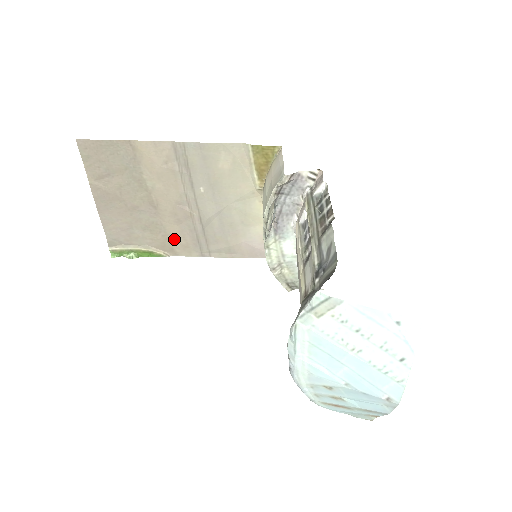
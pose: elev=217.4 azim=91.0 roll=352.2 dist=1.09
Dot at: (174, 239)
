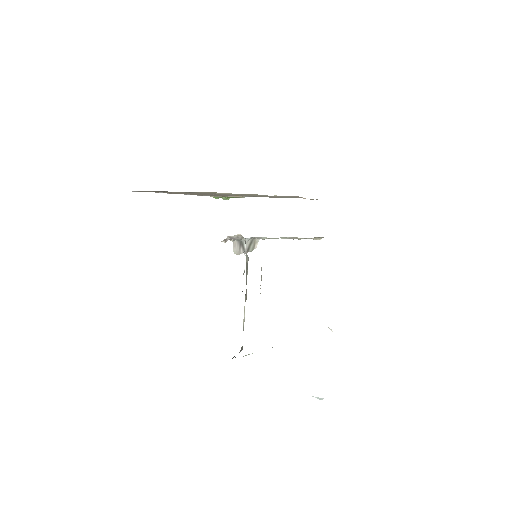
Dot at: occluded
